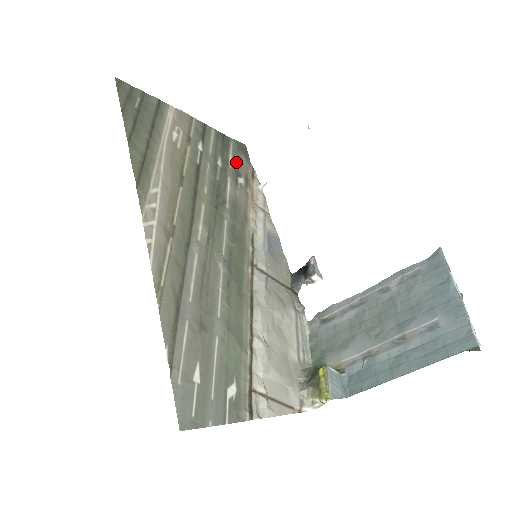
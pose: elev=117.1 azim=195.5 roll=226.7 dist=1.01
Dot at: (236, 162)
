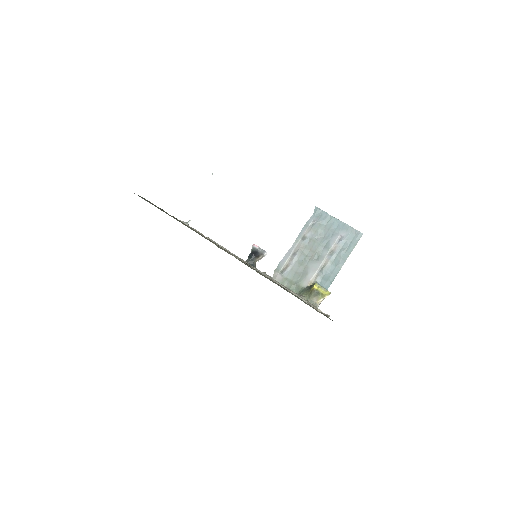
Dot at: occluded
